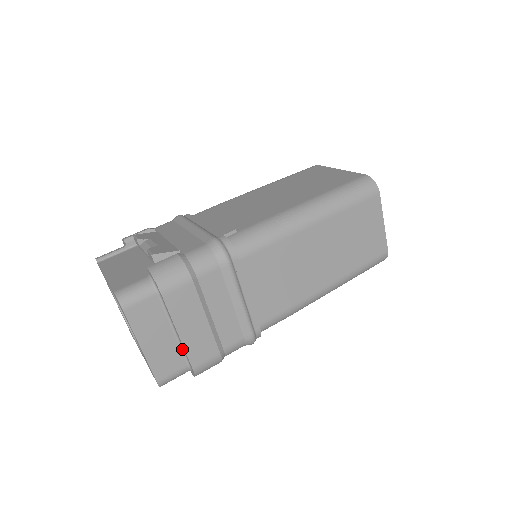
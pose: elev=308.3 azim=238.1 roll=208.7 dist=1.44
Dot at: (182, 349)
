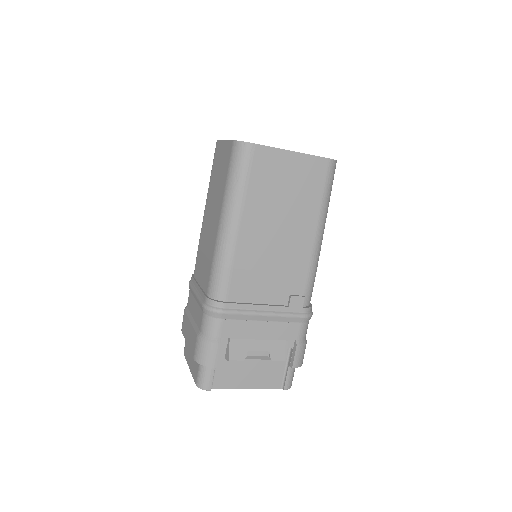
Dot at: occluded
